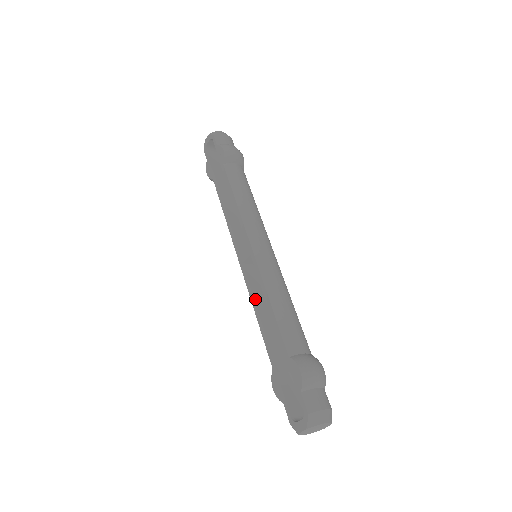
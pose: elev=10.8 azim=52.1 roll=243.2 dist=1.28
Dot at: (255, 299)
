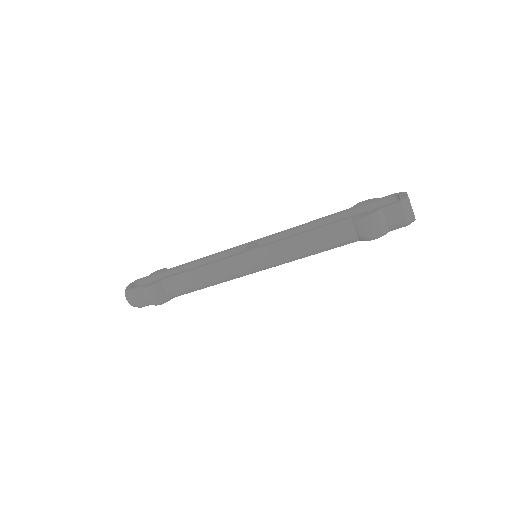
Dot at: (290, 237)
